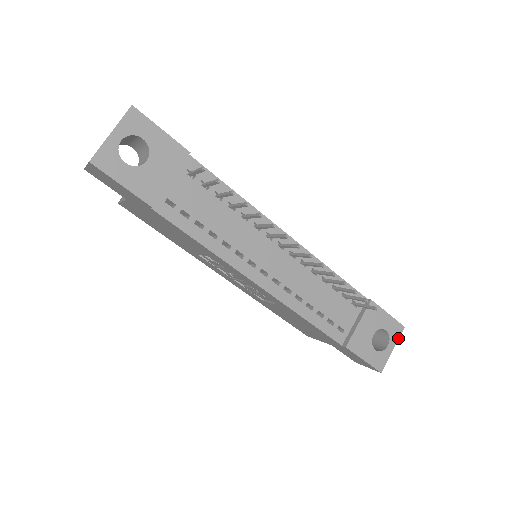
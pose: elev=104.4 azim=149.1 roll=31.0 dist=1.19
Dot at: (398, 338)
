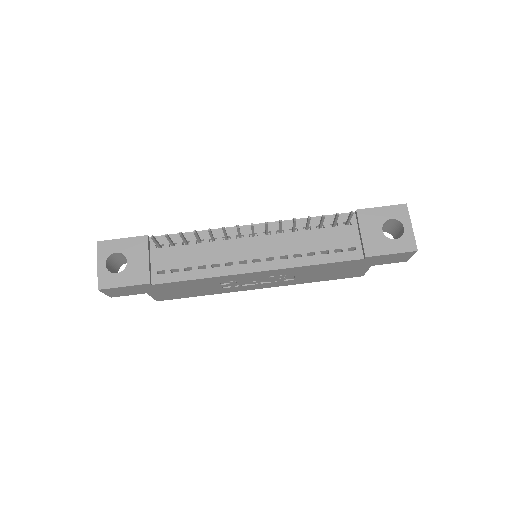
Dot at: (408, 216)
